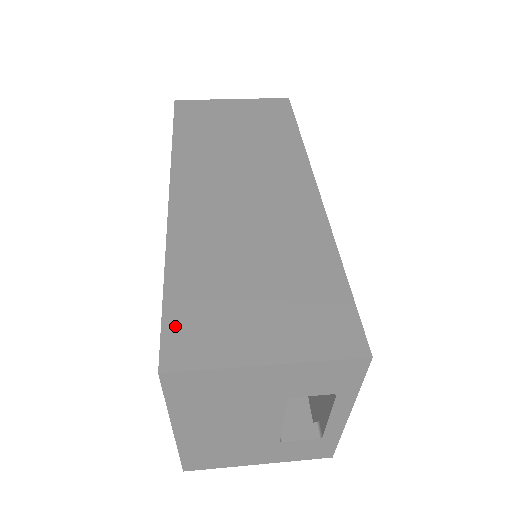
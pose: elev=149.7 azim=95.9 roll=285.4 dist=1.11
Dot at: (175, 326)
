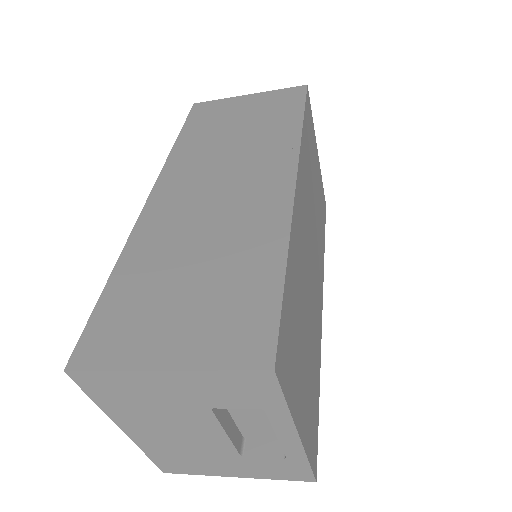
Dot at: (97, 326)
